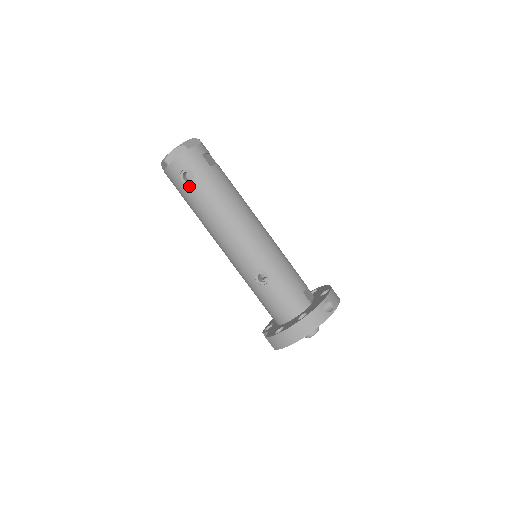
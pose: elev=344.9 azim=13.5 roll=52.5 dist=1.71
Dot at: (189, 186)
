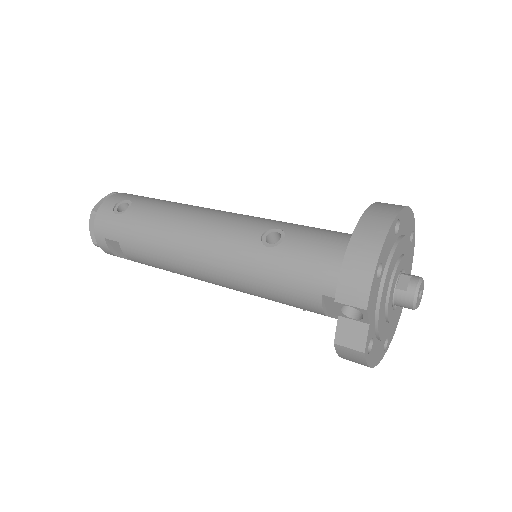
Dot at: (127, 212)
